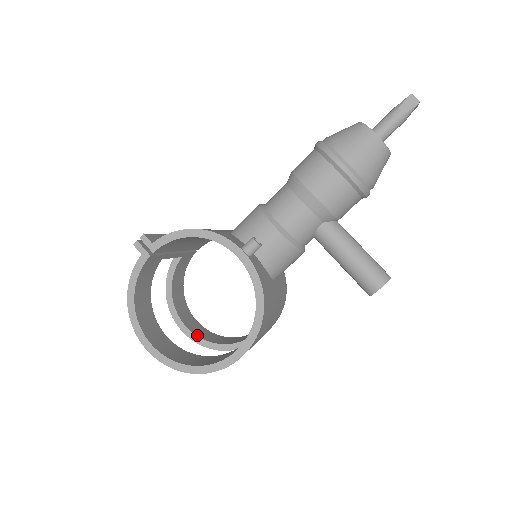
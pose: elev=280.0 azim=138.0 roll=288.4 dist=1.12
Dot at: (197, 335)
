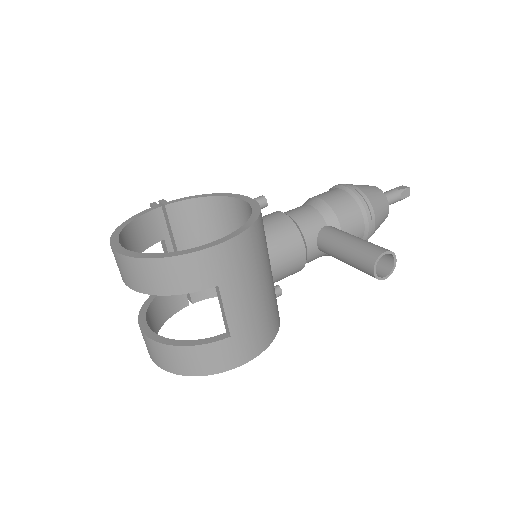
Dot at: (158, 335)
